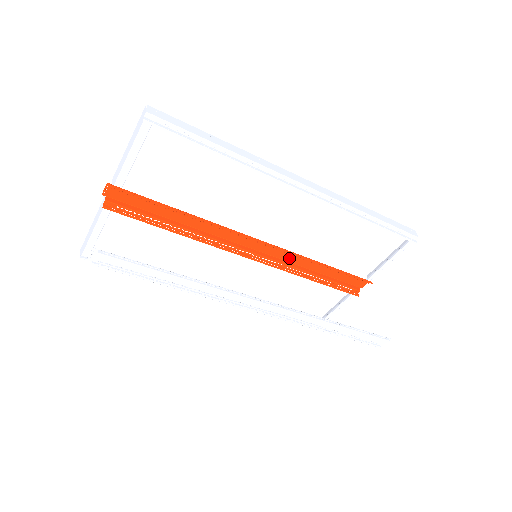
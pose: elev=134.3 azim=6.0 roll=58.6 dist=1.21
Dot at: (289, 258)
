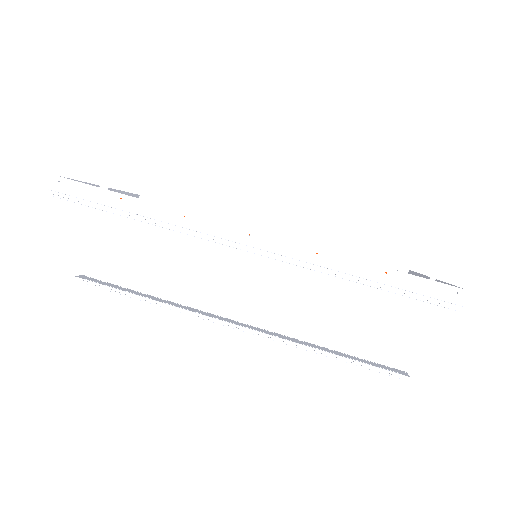
Dot at: occluded
